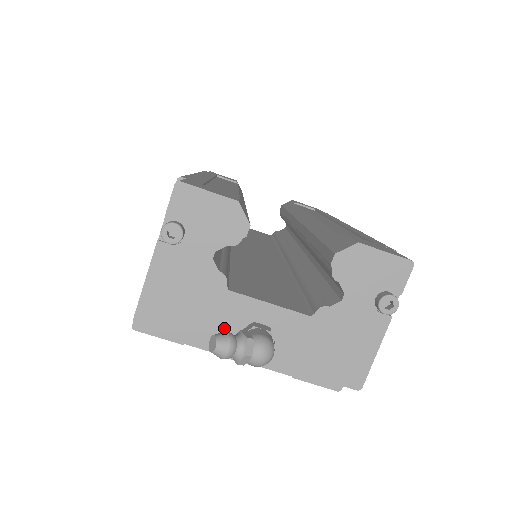
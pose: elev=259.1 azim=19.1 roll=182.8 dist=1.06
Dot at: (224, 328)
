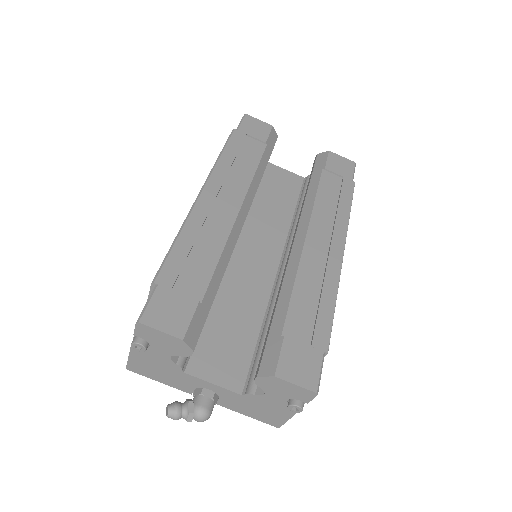
Dot at: (184, 385)
